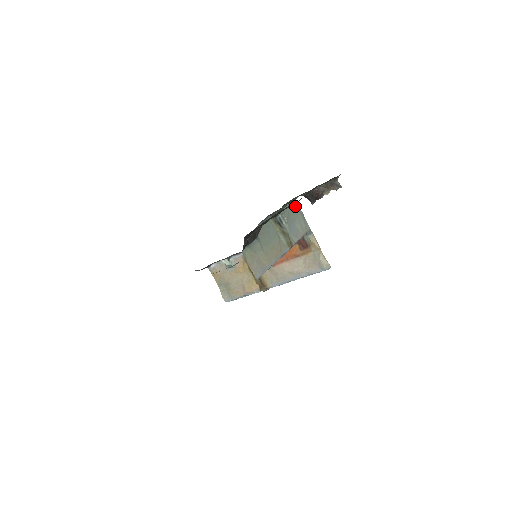
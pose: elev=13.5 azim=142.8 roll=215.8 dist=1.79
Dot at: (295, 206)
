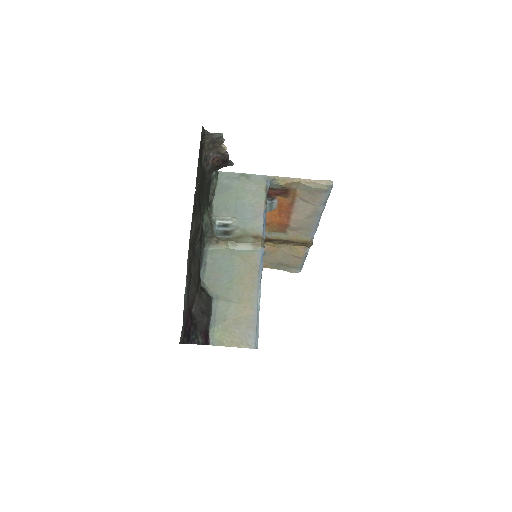
Dot at: (224, 180)
